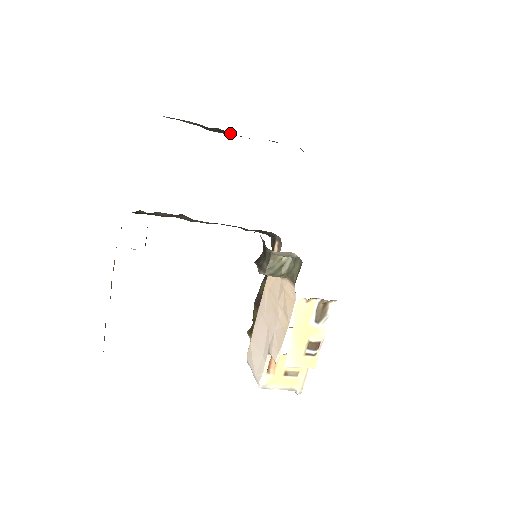
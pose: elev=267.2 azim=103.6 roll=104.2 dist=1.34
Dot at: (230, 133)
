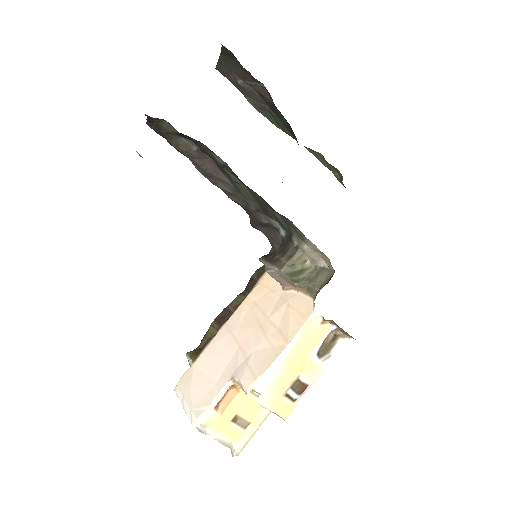
Dot at: (278, 117)
